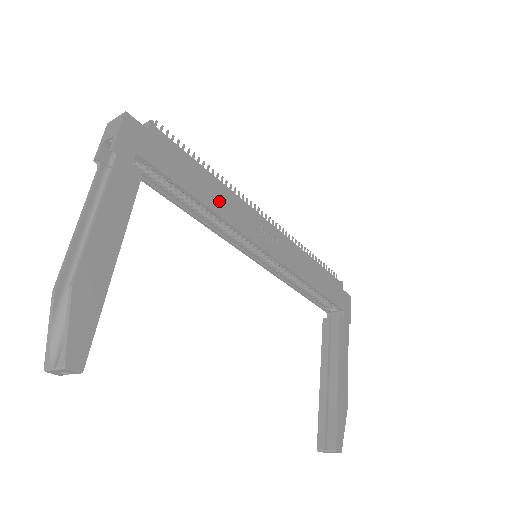
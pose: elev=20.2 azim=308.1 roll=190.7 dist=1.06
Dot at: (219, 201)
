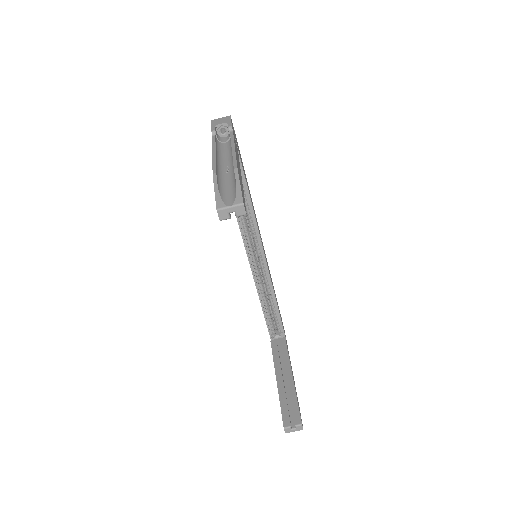
Dot at: occluded
